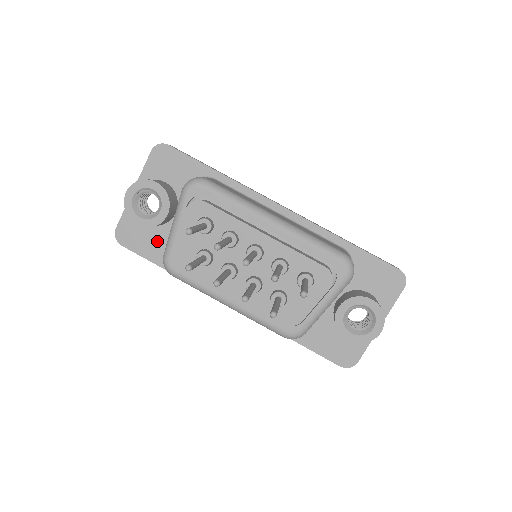
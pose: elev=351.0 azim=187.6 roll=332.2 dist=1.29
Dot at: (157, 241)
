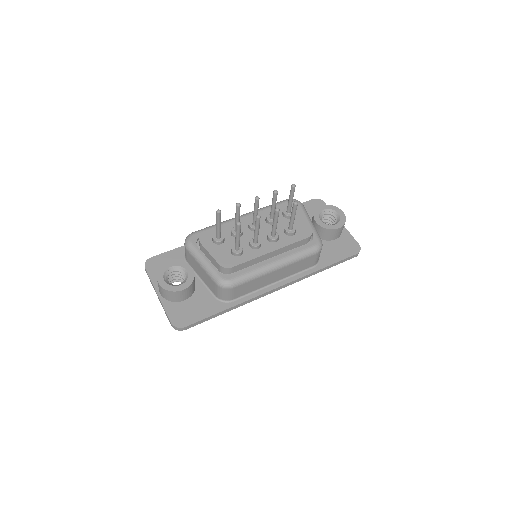
Dot at: (201, 302)
